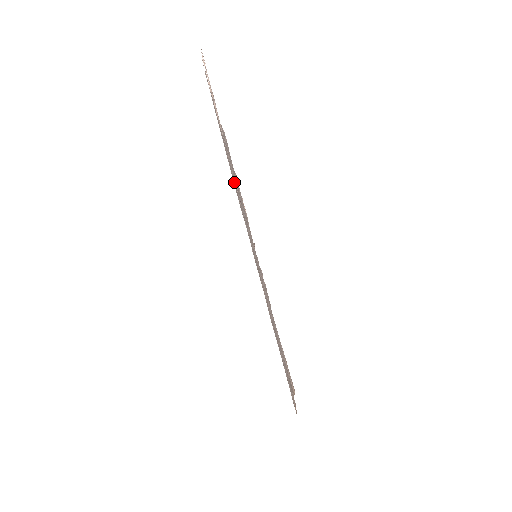
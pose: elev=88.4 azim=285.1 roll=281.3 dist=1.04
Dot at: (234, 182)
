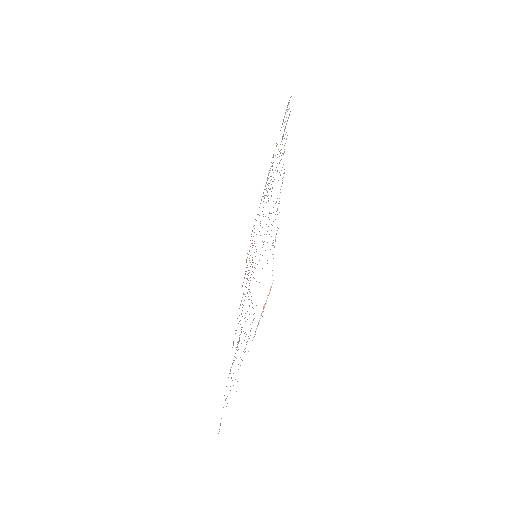
Dot at: (248, 338)
